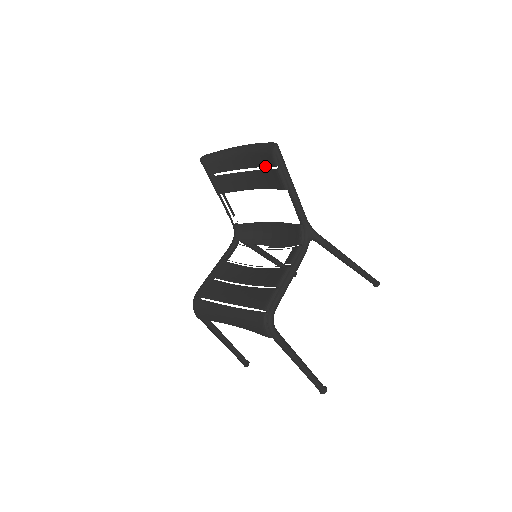
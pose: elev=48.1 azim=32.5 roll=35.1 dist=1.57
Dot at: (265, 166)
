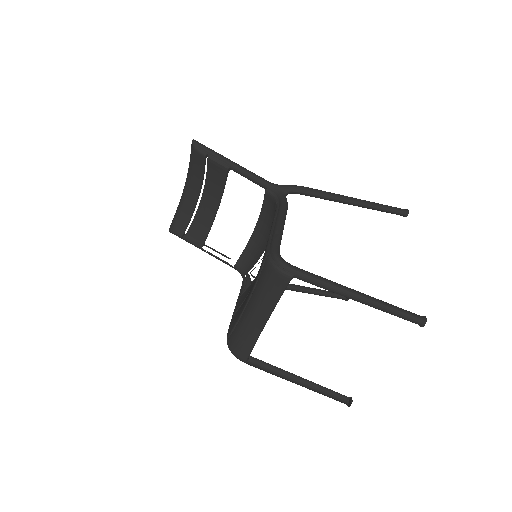
Dot at: (203, 170)
